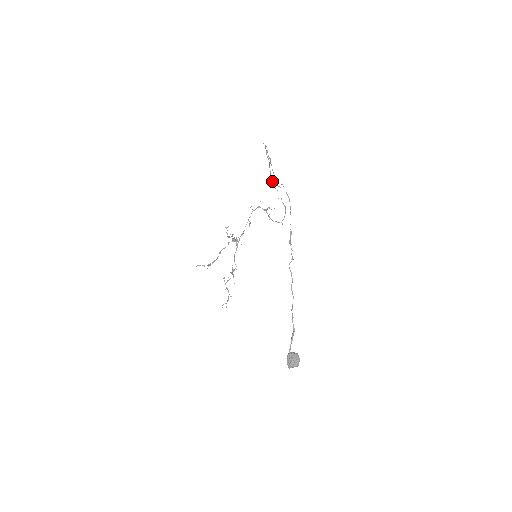
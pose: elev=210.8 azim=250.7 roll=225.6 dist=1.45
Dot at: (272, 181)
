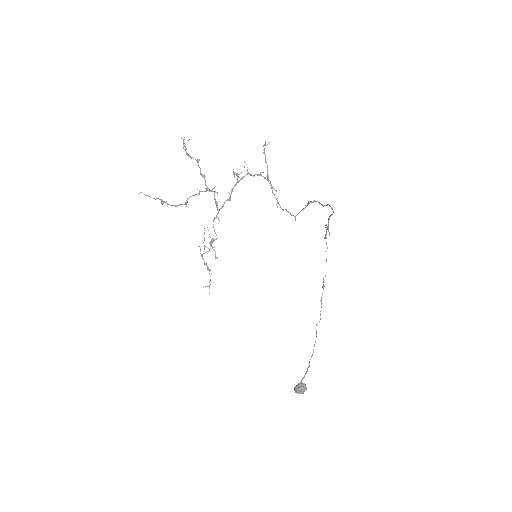
Dot at: (309, 203)
